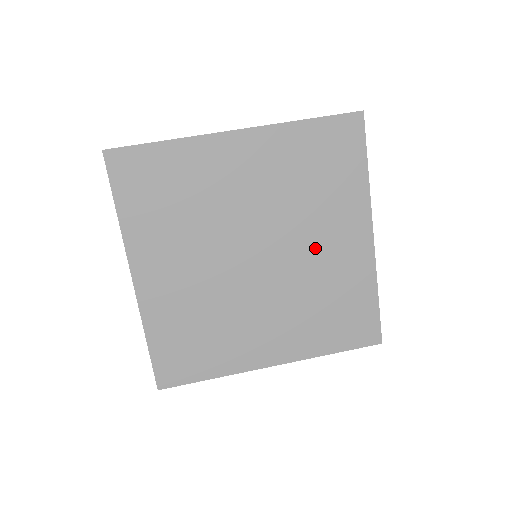
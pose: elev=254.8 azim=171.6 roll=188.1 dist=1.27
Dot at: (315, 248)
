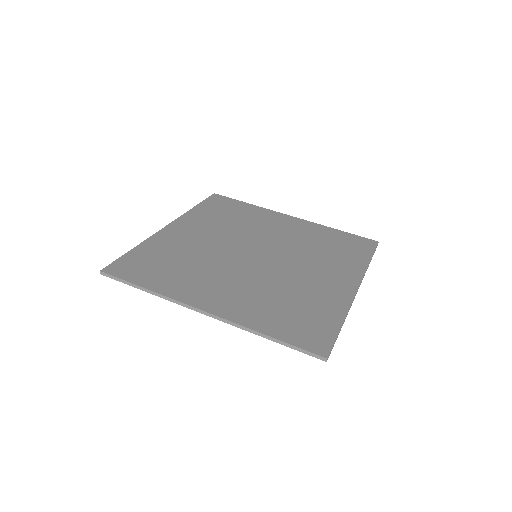
Dot at: (277, 235)
